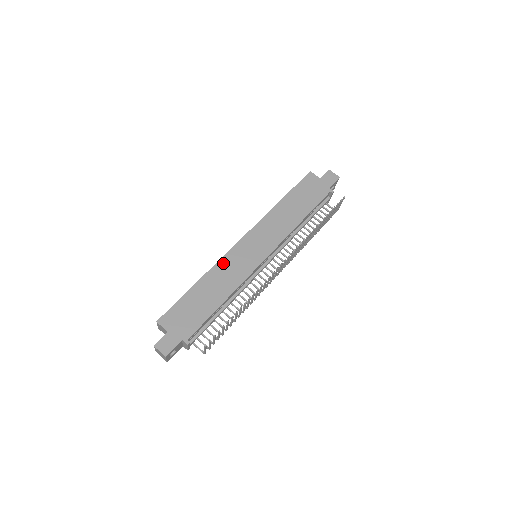
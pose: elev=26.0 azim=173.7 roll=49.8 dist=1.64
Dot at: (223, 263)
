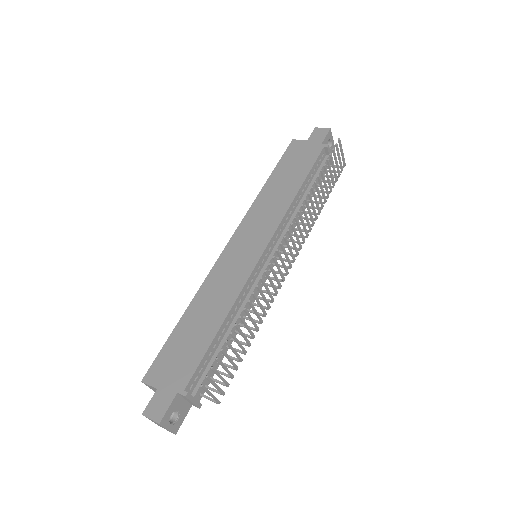
Dot at: (212, 278)
